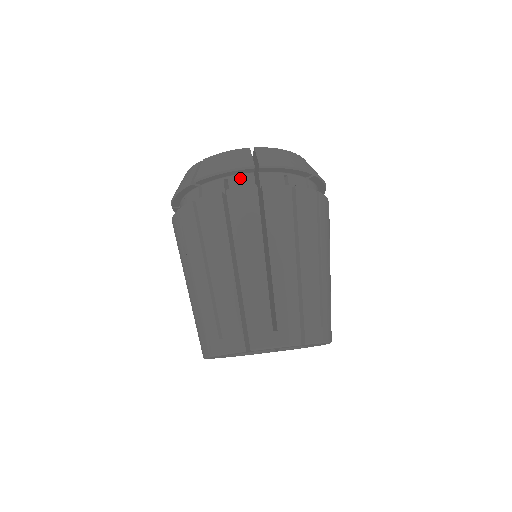
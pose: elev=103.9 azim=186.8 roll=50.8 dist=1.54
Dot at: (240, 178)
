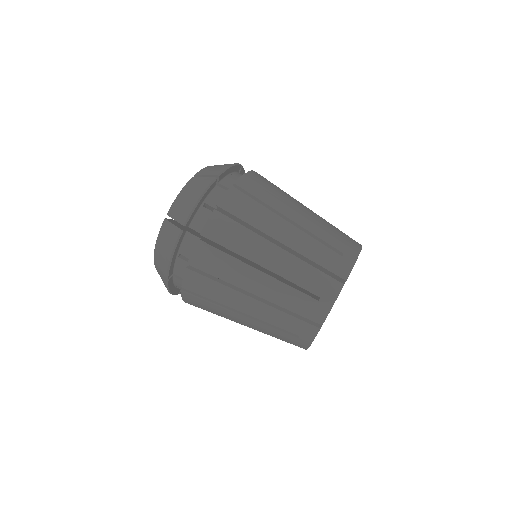
Dot at: (212, 195)
